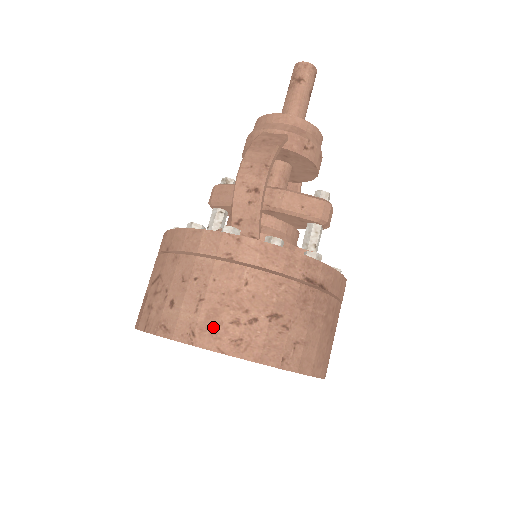
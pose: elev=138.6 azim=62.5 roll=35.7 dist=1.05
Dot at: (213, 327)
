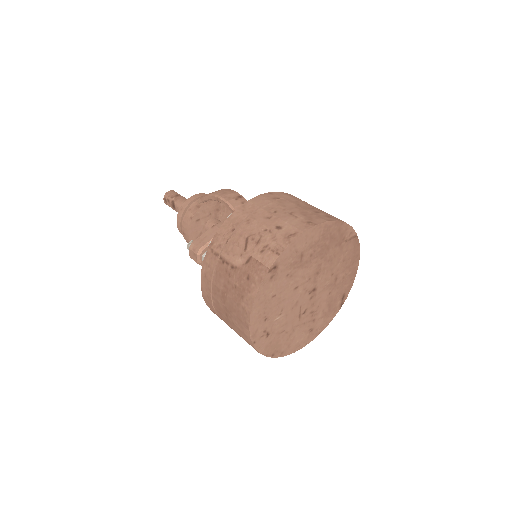
Dot at: (313, 216)
